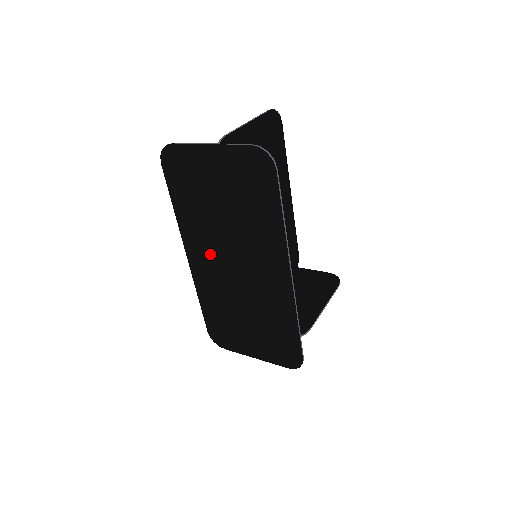
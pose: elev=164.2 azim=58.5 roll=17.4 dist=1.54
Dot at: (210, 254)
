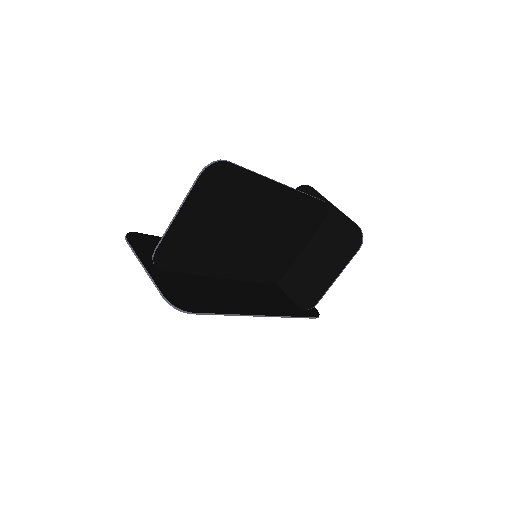
Dot at: occluded
